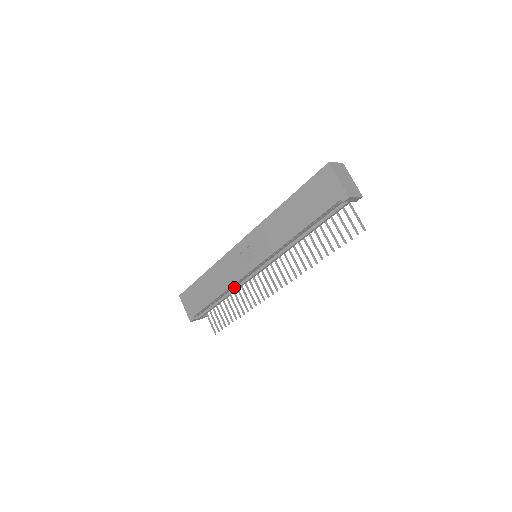
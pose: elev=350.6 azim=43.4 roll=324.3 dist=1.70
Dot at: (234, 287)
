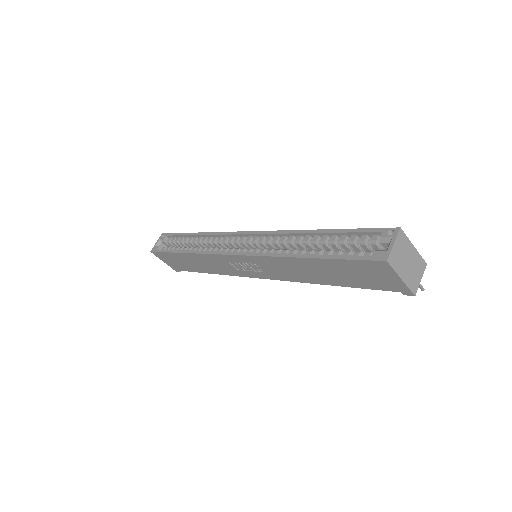
Dot at: occluded
